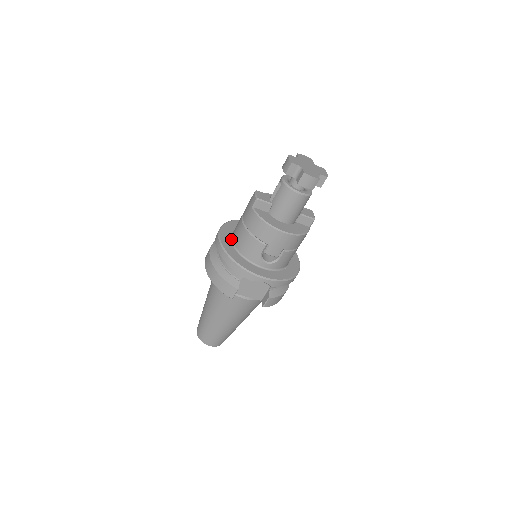
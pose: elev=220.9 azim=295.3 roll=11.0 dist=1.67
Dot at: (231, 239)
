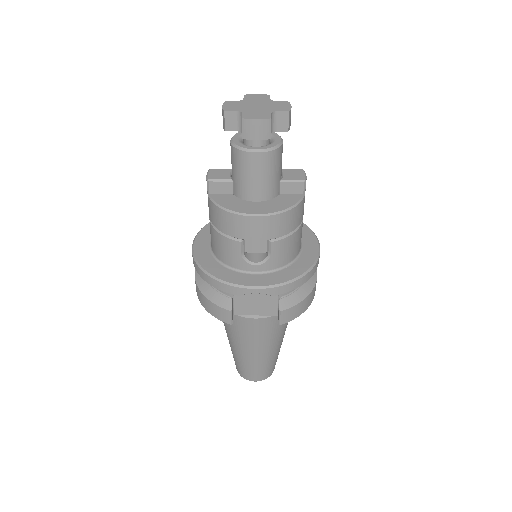
Dot at: (210, 244)
